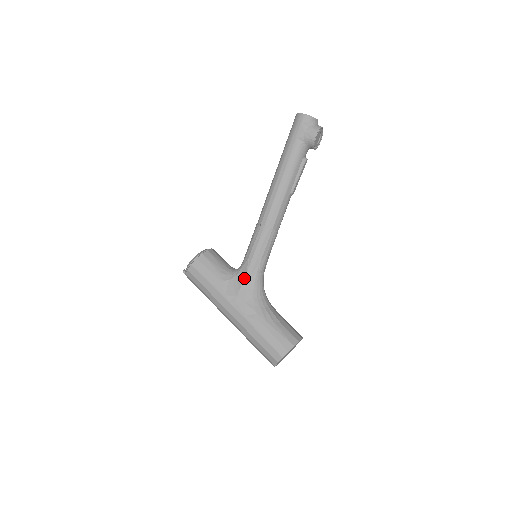
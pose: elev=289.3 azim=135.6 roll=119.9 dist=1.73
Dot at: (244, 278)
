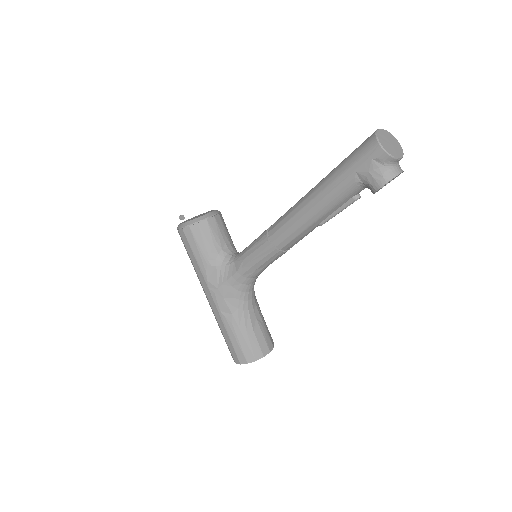
Dot at: (232, 275)
